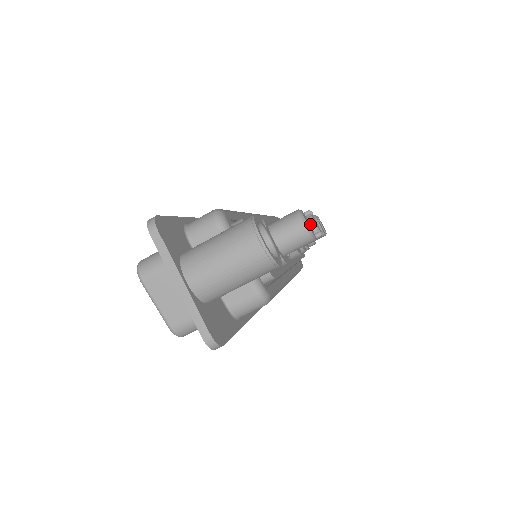
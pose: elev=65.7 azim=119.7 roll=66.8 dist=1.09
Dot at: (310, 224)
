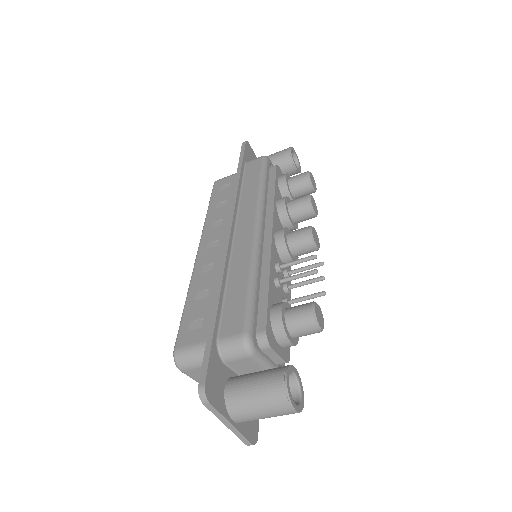
Dot at: (310, 245)
